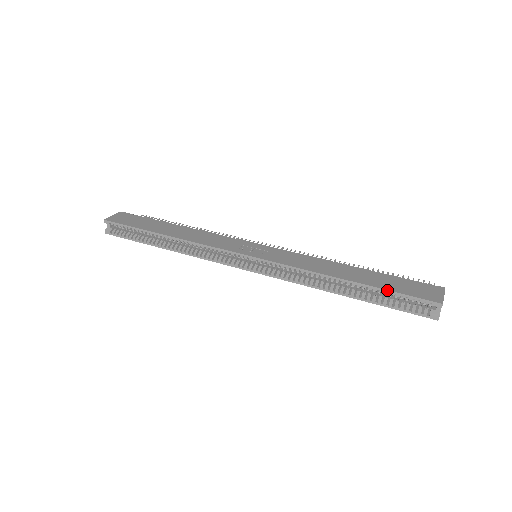
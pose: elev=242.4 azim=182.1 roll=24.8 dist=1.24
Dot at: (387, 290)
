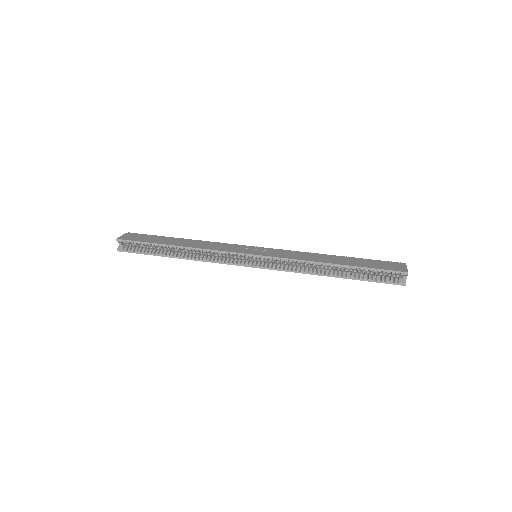
Dot at: (366, 267)
